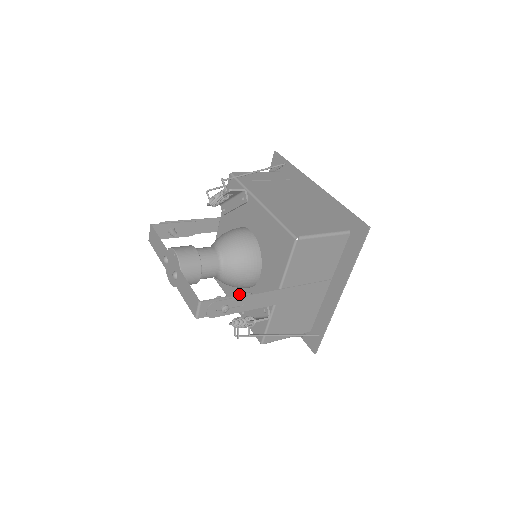
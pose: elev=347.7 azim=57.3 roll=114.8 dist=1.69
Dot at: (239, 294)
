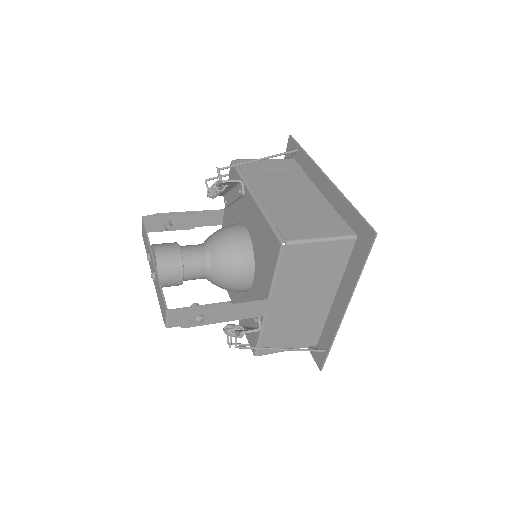
Dot at: (217, 303)
